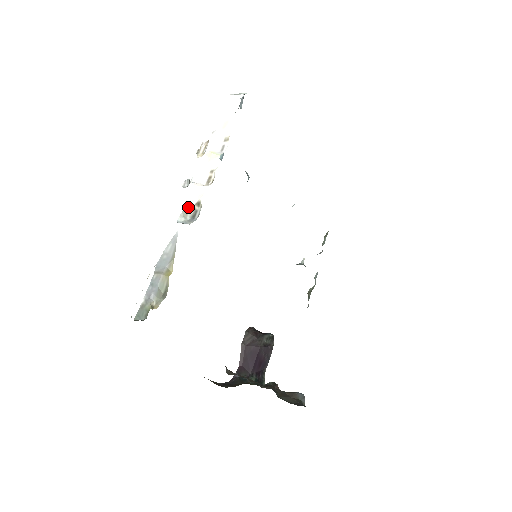
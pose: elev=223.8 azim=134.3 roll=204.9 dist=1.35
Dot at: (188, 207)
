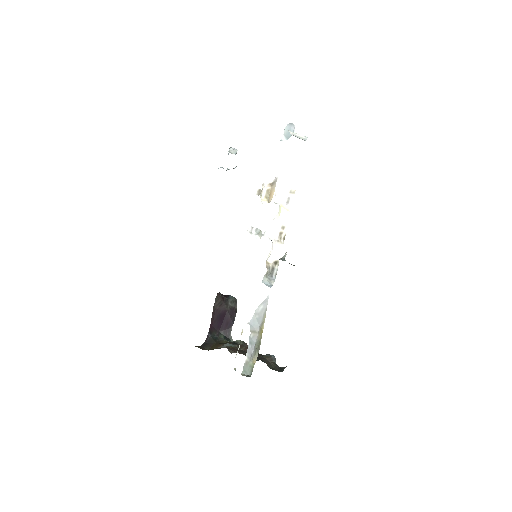
Dot at: (269, 266)
